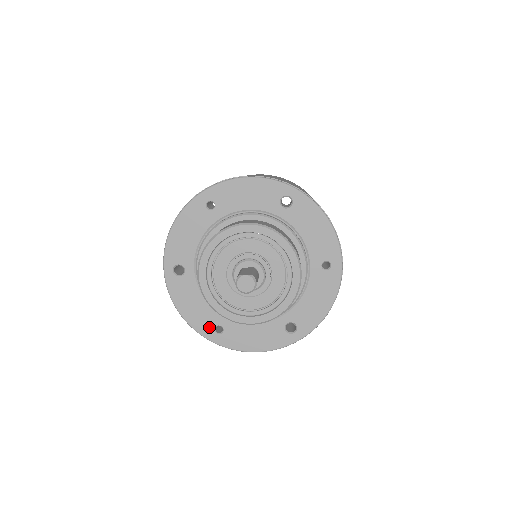
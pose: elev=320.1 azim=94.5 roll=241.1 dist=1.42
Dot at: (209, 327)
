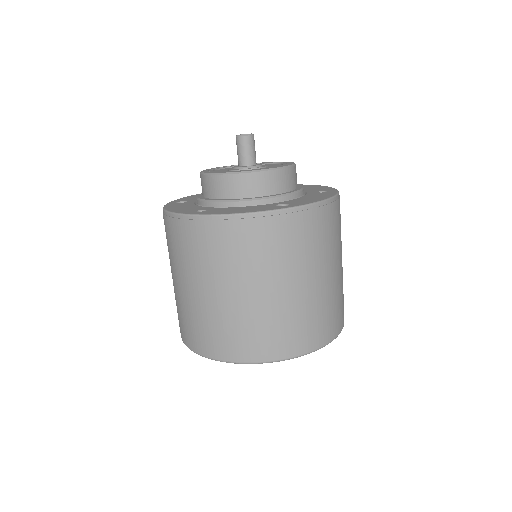
Dot at: (192, 211)
